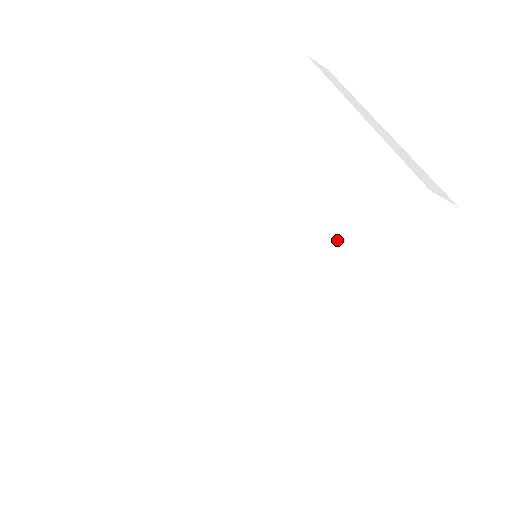
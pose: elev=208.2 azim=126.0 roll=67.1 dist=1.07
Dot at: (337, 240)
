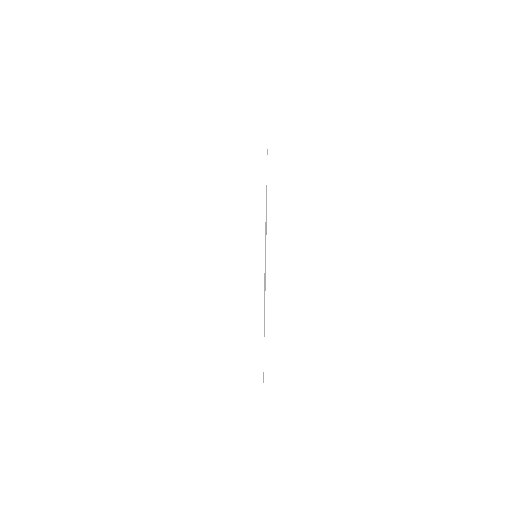
Dot at: occluded
